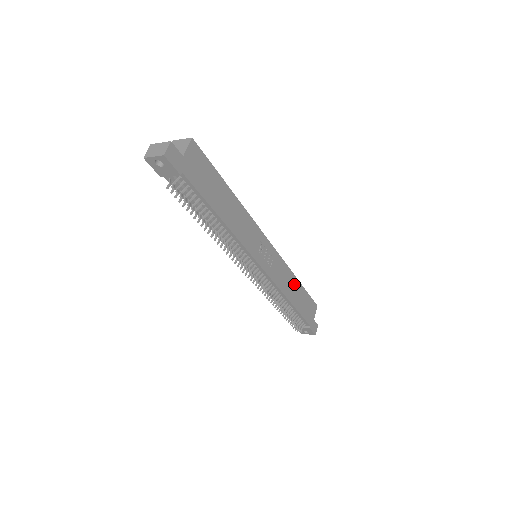
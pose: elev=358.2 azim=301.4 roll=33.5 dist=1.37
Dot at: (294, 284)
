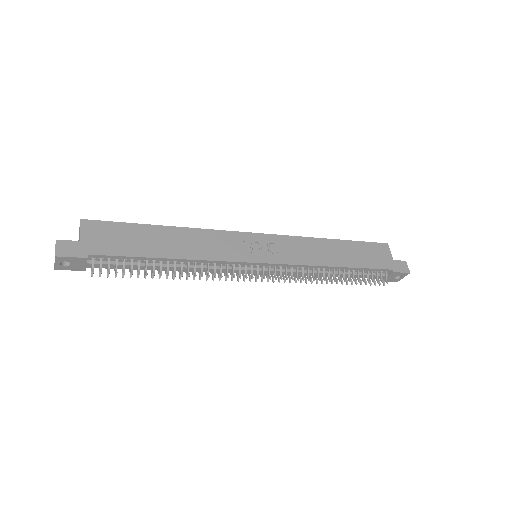
Dot at: (330, 247)
